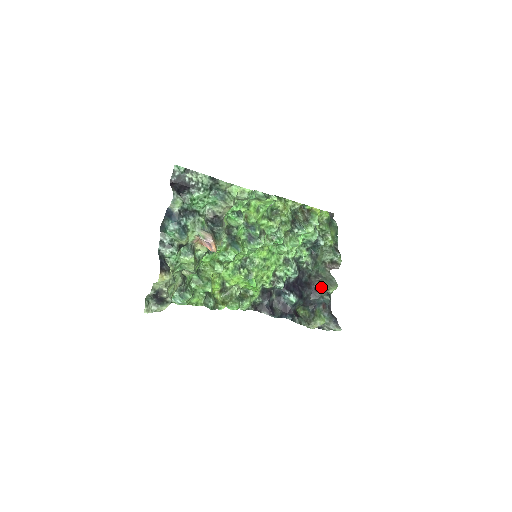
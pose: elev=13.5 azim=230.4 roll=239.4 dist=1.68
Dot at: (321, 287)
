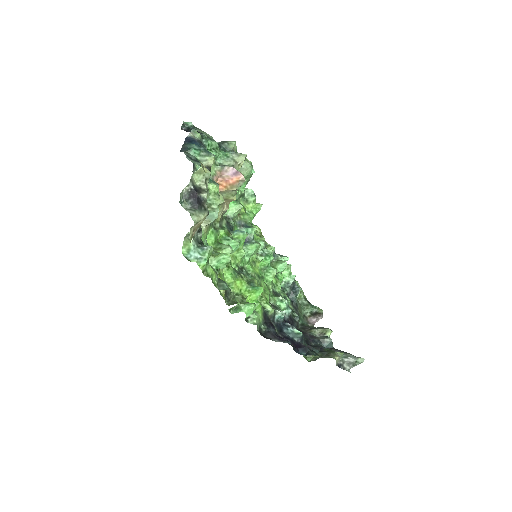
Dot at: (315, 334)
